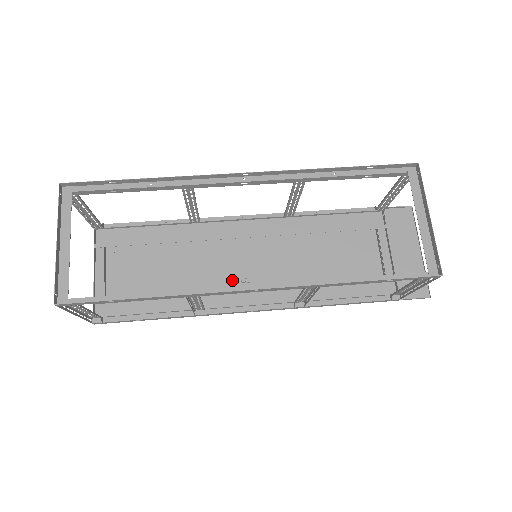
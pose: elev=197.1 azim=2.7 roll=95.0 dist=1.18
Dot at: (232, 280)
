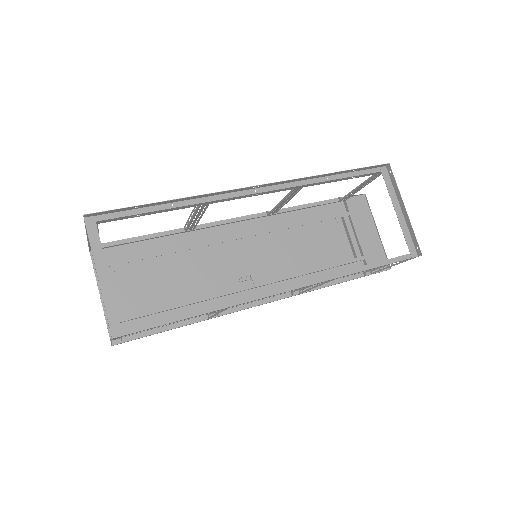
Dot at: (233, 280)
